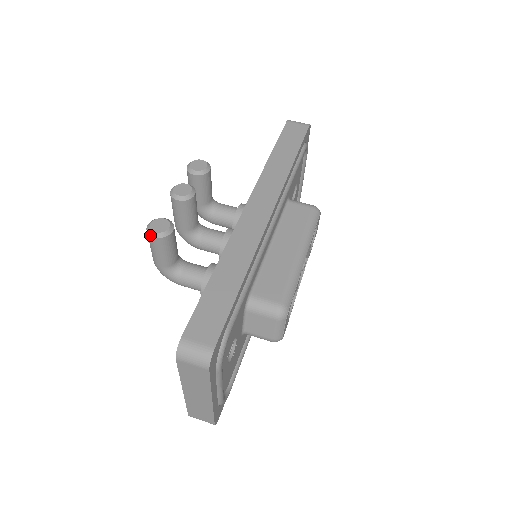
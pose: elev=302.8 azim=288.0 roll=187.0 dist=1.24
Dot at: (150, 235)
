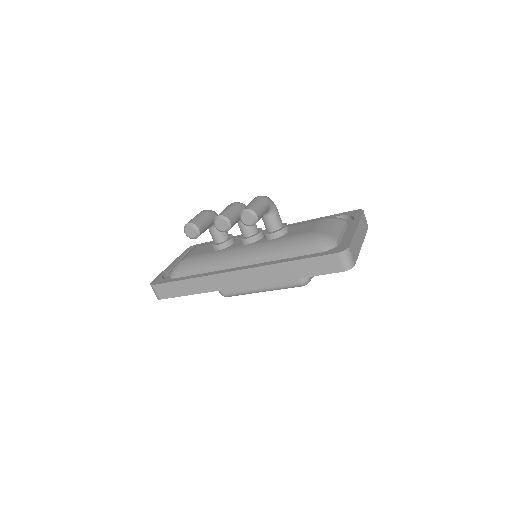
Dot at: (184, 230)
